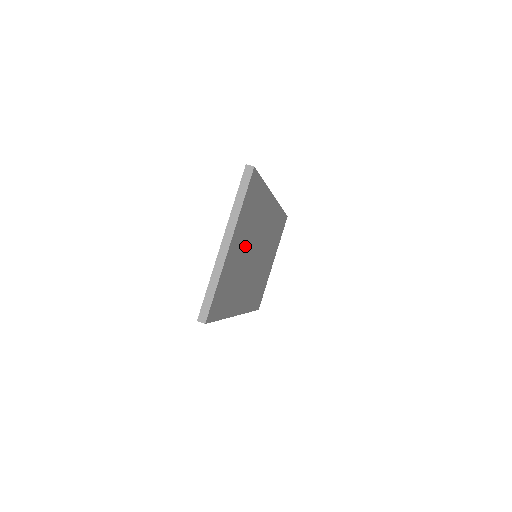
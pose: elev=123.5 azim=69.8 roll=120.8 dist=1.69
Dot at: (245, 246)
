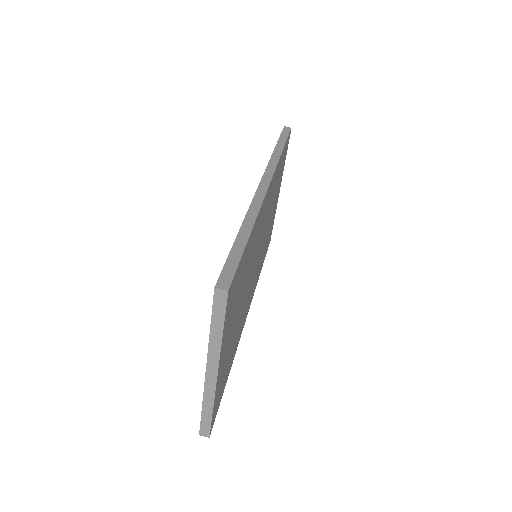
Dot at: (239, 307)
